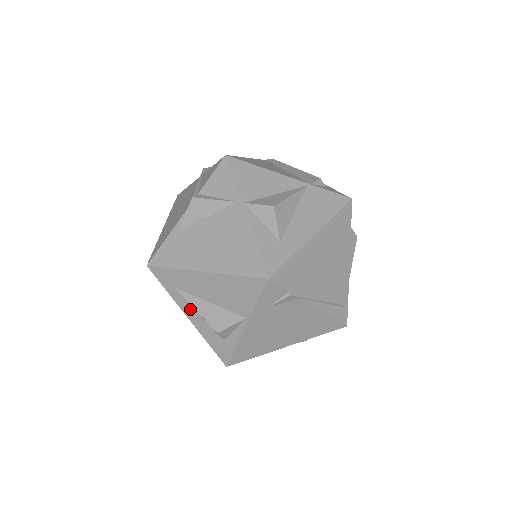
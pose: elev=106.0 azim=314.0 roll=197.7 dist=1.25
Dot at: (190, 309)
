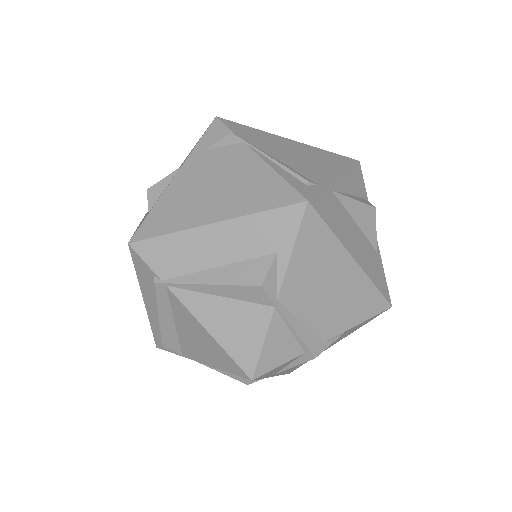
Dot at: occluded
